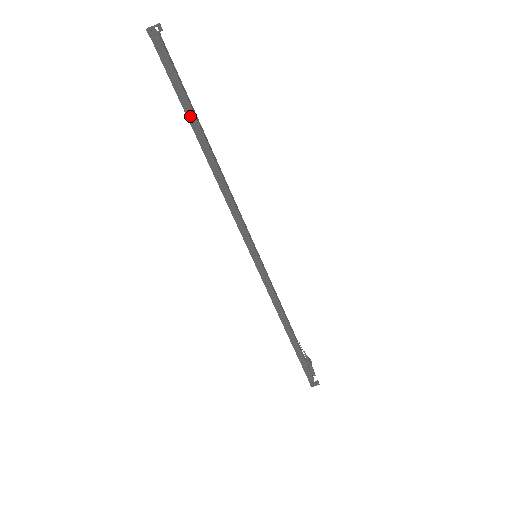
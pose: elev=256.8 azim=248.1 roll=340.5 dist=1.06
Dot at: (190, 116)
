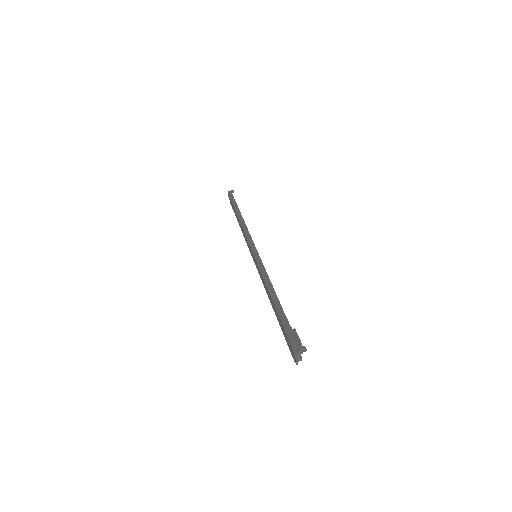
Dot at: (236, 208)
